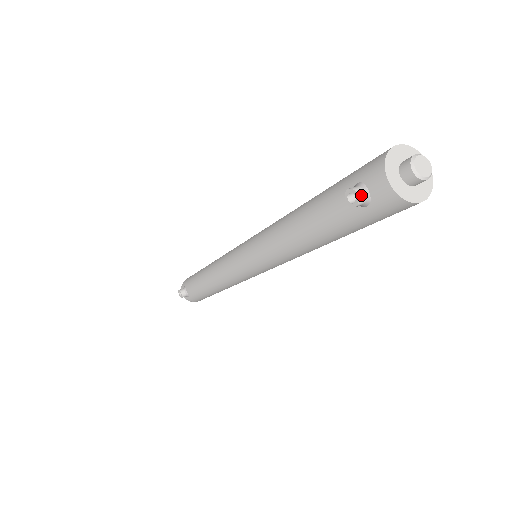
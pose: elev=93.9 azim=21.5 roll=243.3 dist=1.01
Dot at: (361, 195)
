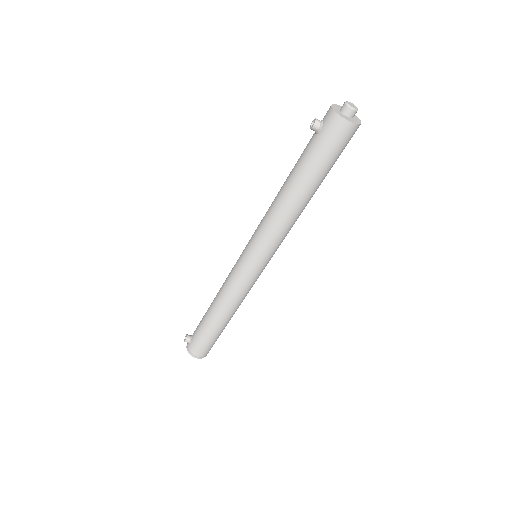
Dot at: (318, 120)
